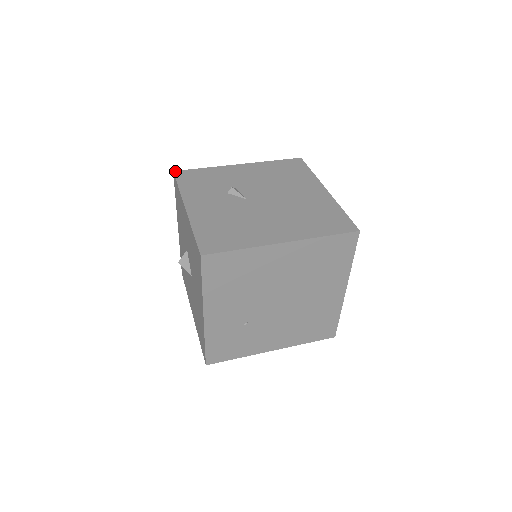
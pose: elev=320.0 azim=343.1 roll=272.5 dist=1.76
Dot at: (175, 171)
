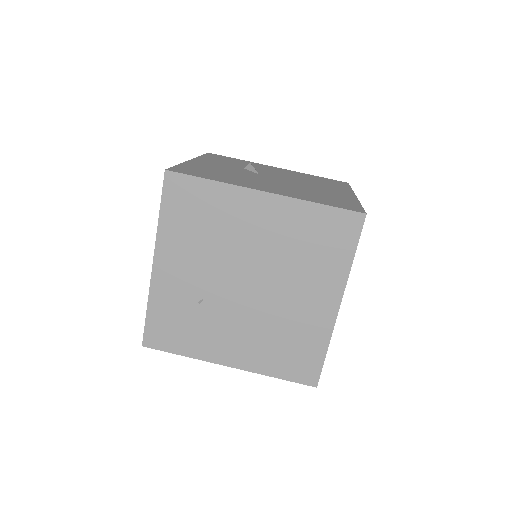
Dot at: (210, 153)
